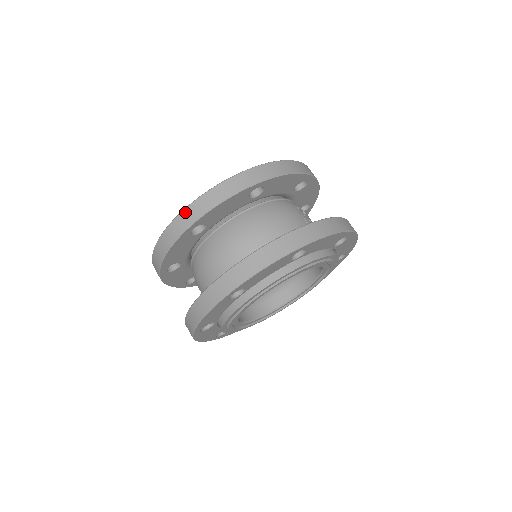
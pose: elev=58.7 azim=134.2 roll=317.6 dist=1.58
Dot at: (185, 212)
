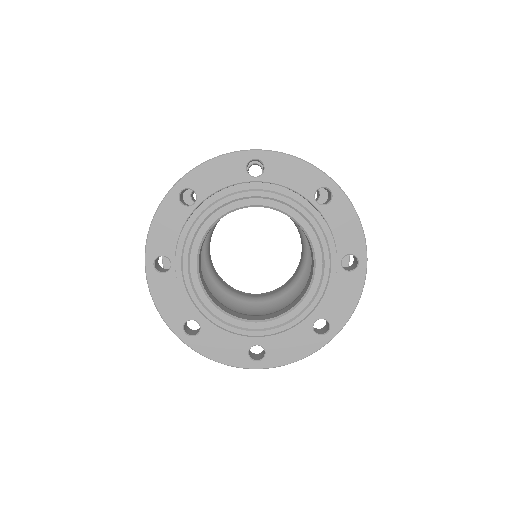
Dot at: occluded
